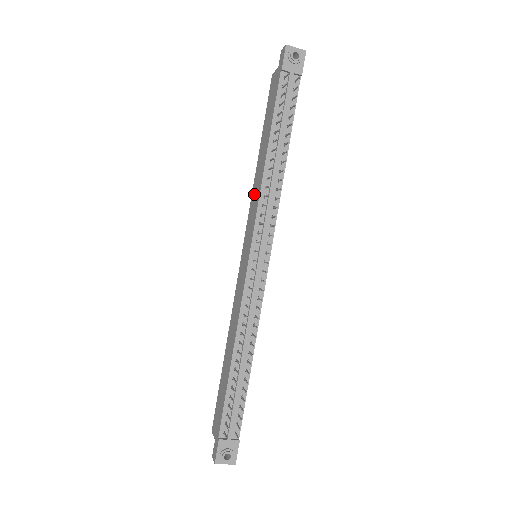
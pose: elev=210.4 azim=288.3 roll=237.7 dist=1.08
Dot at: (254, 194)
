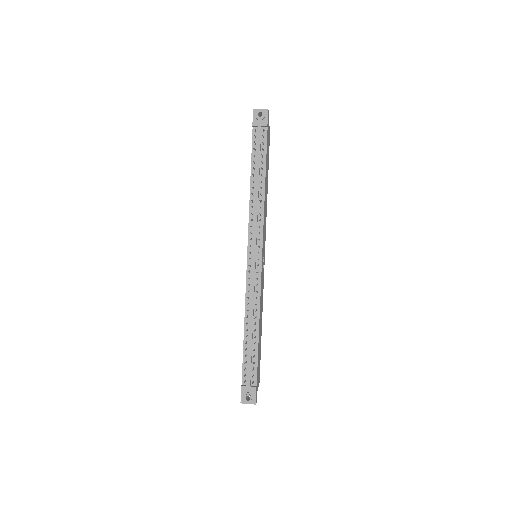
Dot at: occluded
